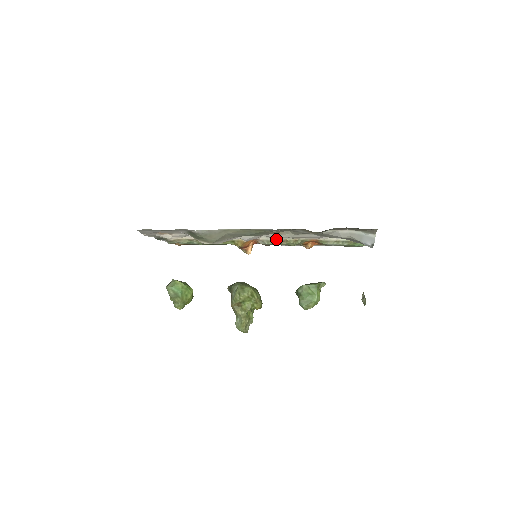
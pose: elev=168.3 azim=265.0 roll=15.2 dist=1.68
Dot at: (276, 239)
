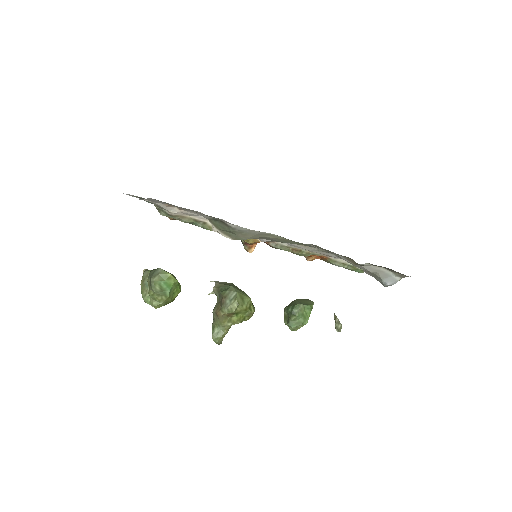
Dot at: (291, 246)
